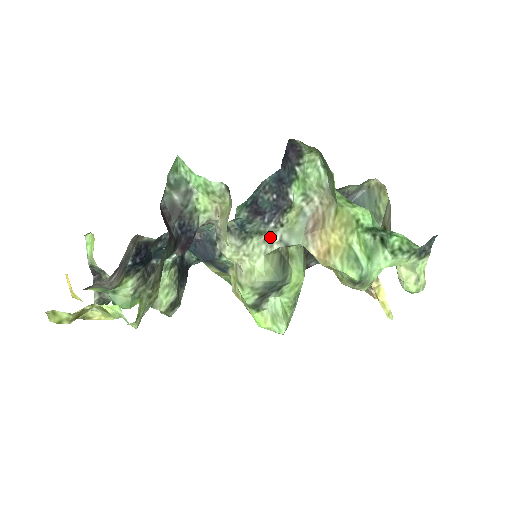
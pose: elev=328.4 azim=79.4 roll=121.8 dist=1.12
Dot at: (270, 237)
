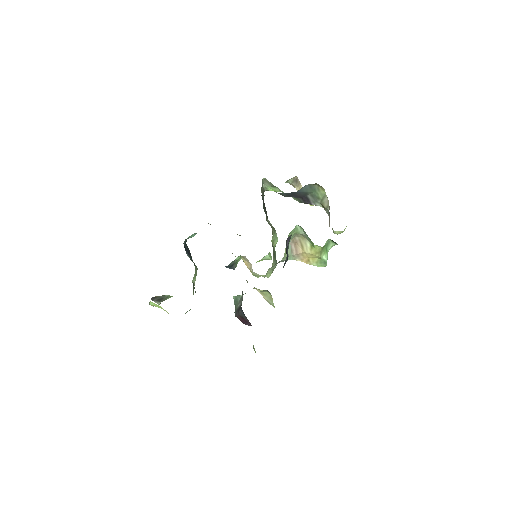
Dot at: (274, 265)
